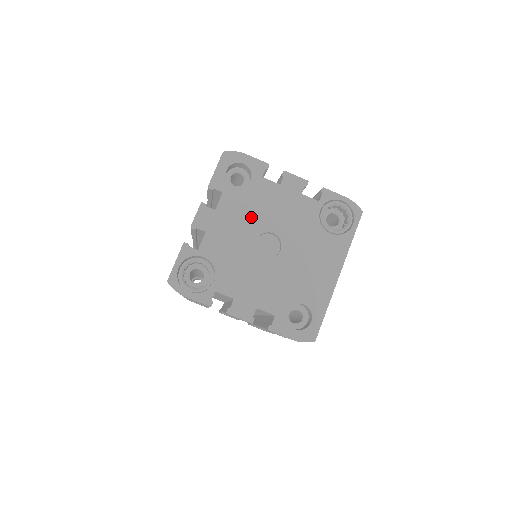
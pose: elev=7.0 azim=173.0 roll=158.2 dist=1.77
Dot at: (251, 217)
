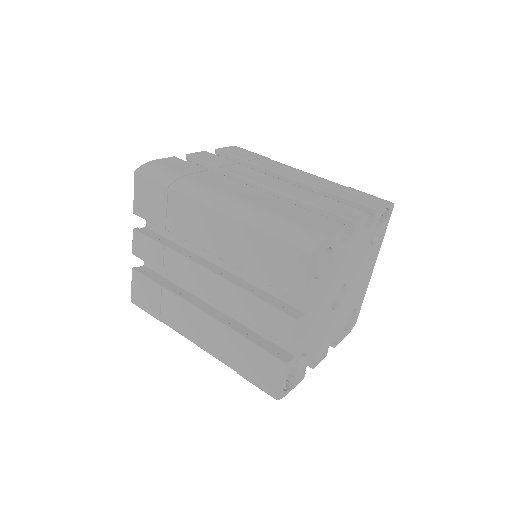
Dot at: (330, 289)
